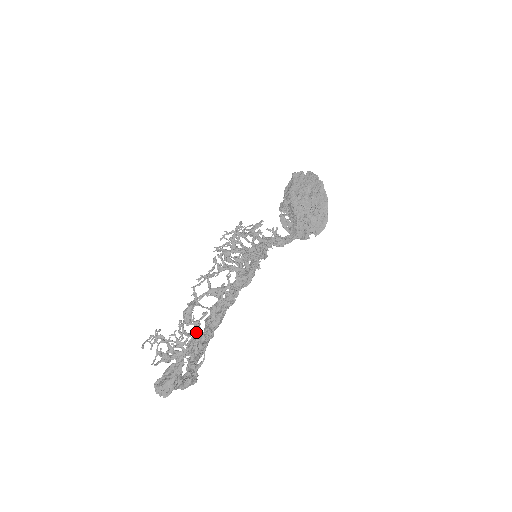
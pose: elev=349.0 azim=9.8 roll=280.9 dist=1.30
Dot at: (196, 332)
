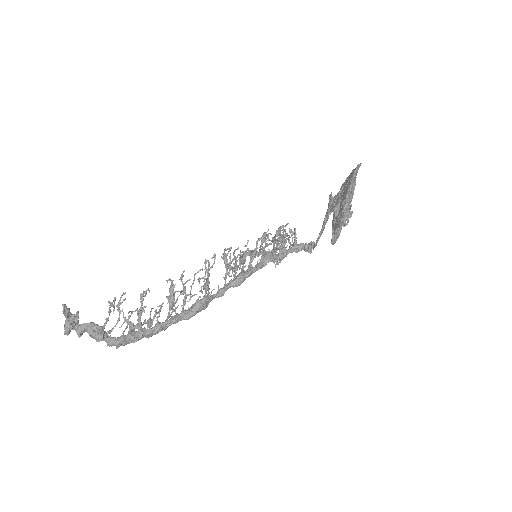
Dot at: (123, 300)
